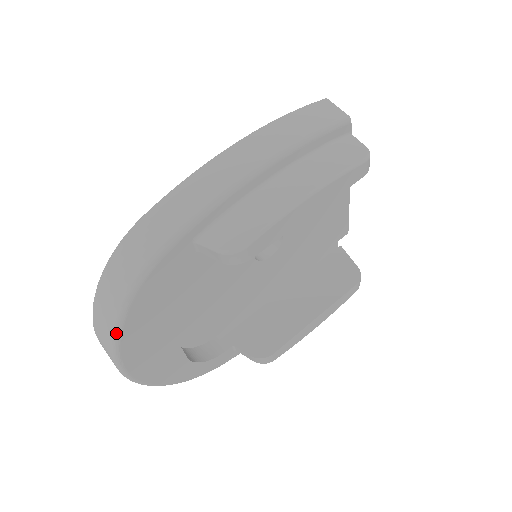
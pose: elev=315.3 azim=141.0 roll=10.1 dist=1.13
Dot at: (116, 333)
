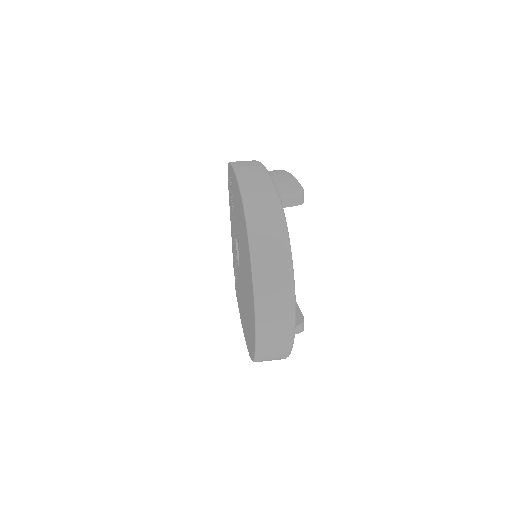
Dot at: (291, 257)
